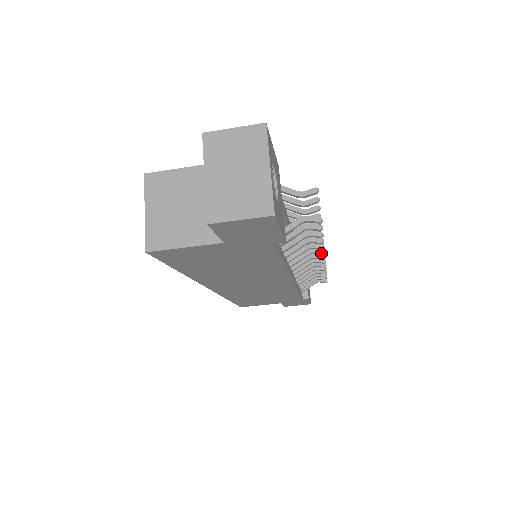
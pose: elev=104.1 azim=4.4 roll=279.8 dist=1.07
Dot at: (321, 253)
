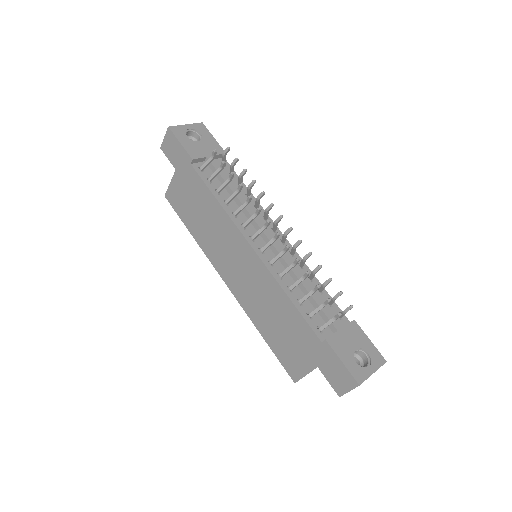
Dot at: (257, 209)
